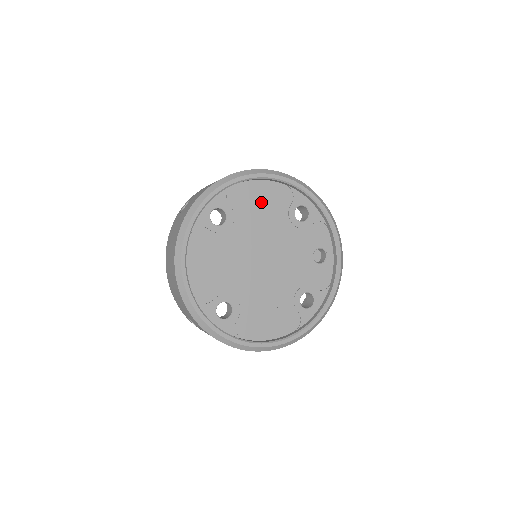
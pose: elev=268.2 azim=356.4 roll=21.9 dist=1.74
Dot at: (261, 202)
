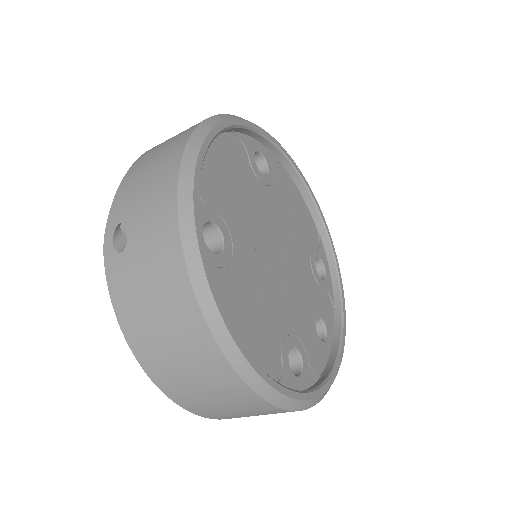
Dot at: (296, 210)
